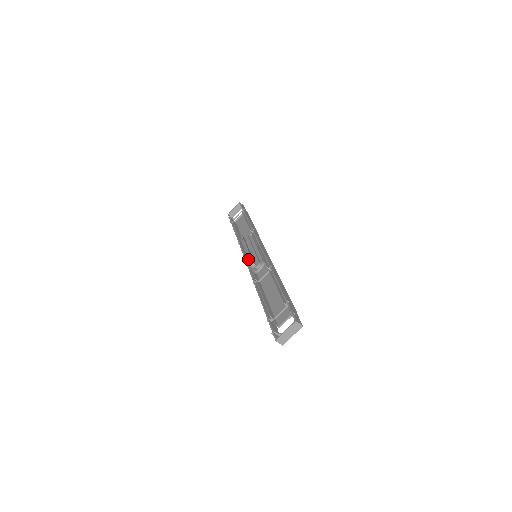
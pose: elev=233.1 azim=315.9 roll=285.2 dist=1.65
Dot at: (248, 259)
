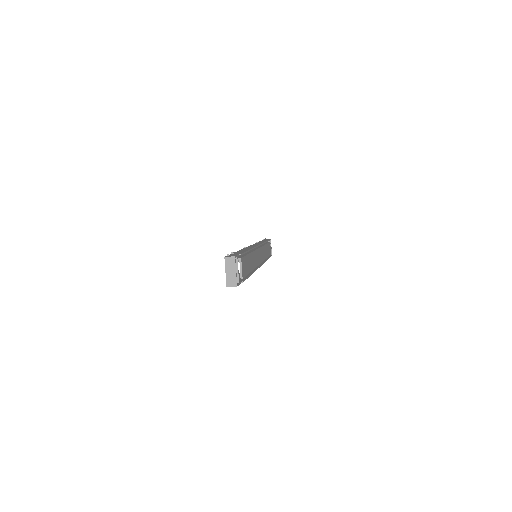
Dot at: (238, 261)
